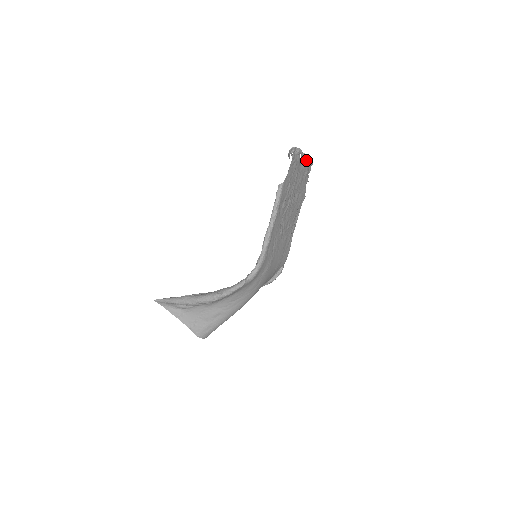
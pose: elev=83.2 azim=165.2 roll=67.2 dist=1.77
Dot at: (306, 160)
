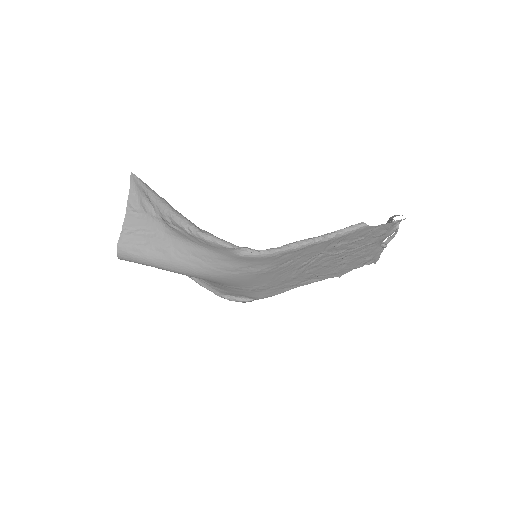
Dot at: (382, 250)
